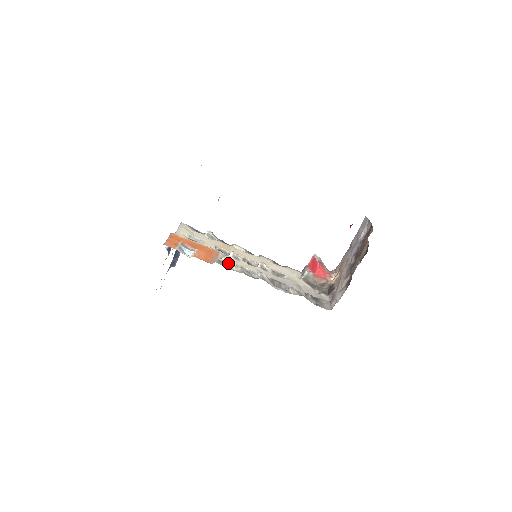
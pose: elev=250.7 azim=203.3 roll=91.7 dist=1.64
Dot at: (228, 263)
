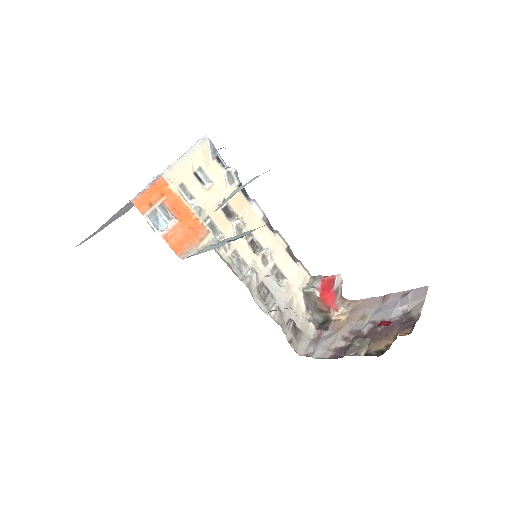
Dot at: occluded
